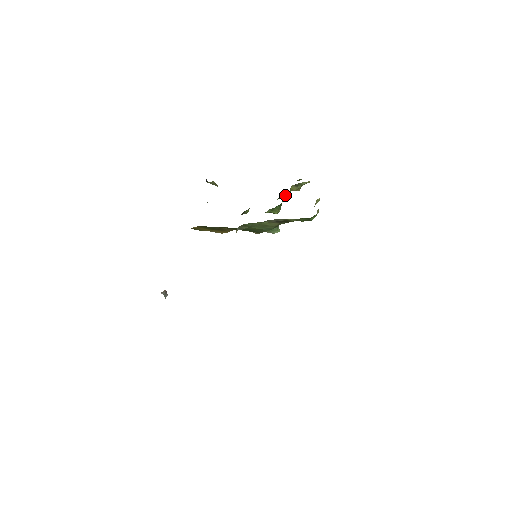
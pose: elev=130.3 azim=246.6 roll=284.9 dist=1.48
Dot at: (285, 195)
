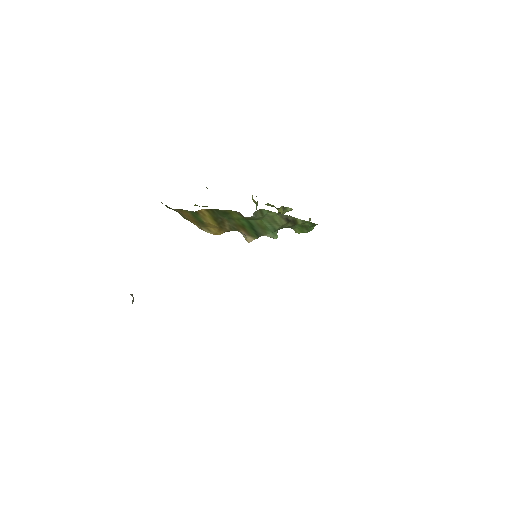
Dot at: occluded
